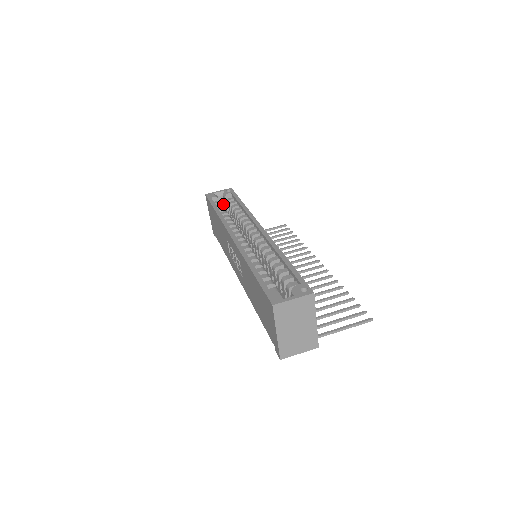
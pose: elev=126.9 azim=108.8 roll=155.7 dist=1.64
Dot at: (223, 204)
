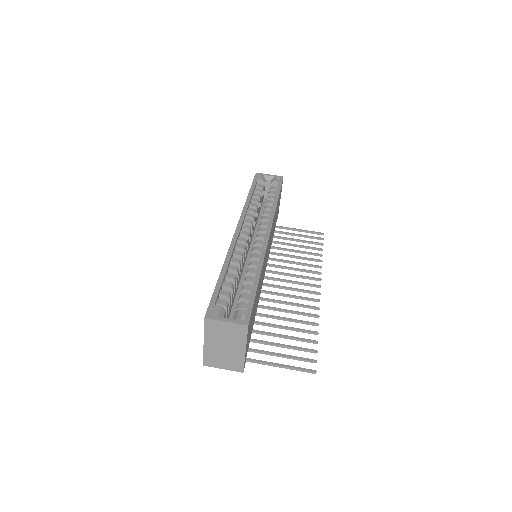
Dot at: occluded
